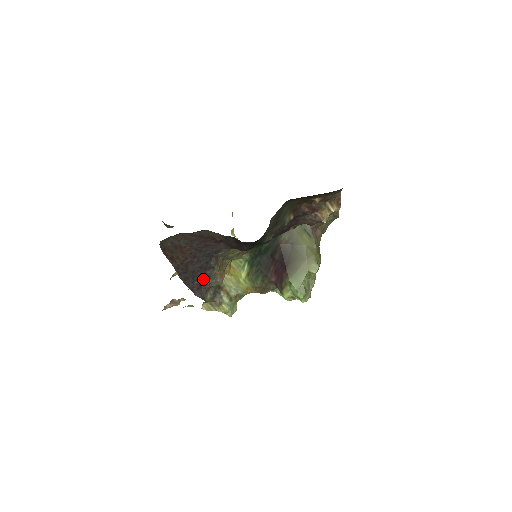
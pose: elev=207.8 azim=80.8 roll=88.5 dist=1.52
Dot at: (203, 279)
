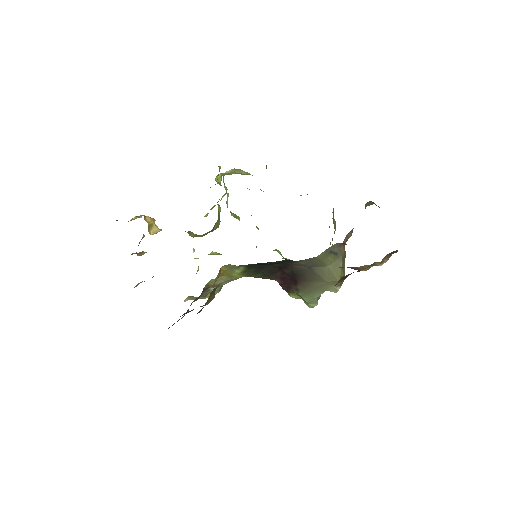
Dot at: occluded
